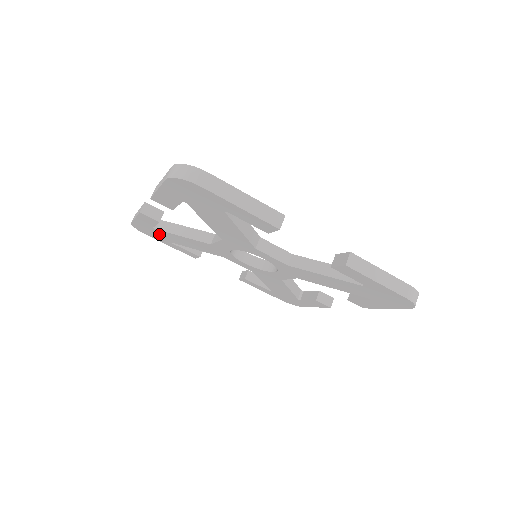
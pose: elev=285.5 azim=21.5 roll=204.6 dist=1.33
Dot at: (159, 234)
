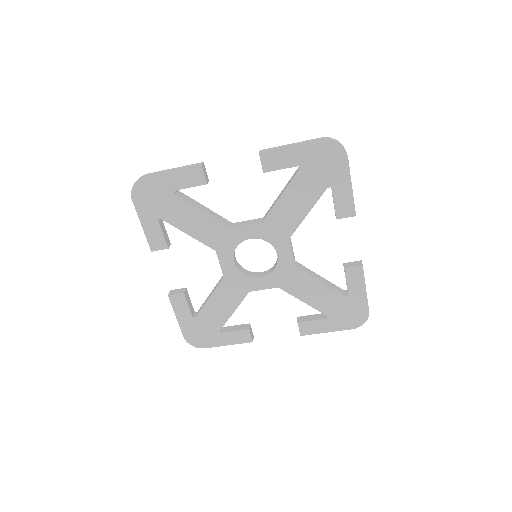
Dot at: (164, 202)
